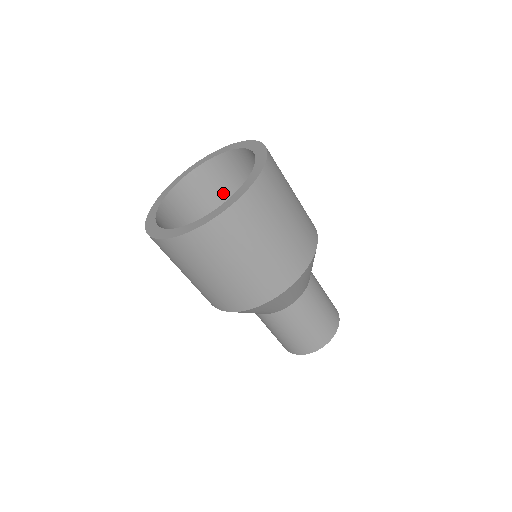
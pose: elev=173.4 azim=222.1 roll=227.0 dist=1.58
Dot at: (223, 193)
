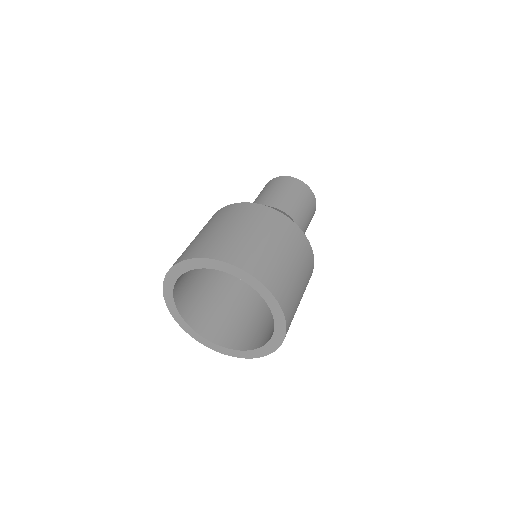
Dot at: occluded
